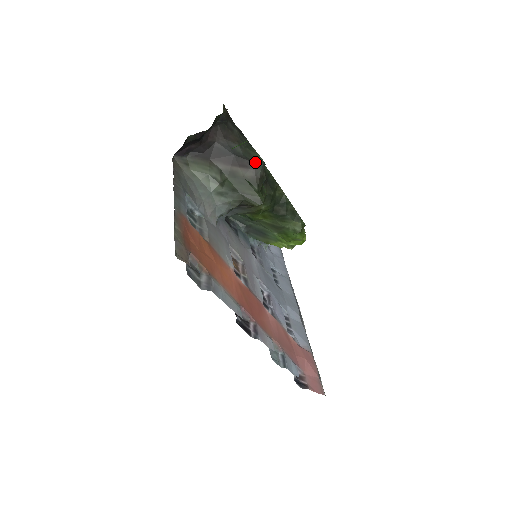
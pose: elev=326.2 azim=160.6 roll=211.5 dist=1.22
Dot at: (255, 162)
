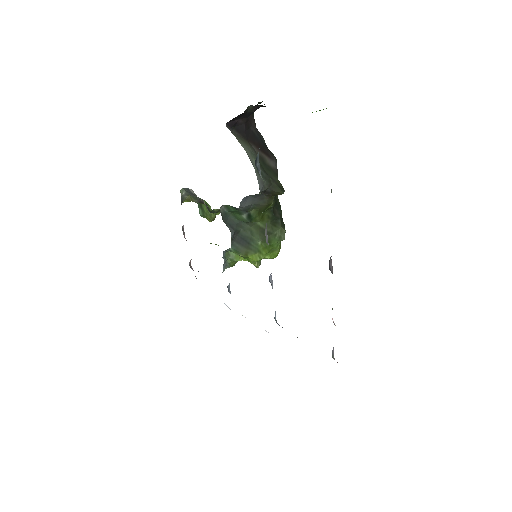
Dot at: (274, 156)
